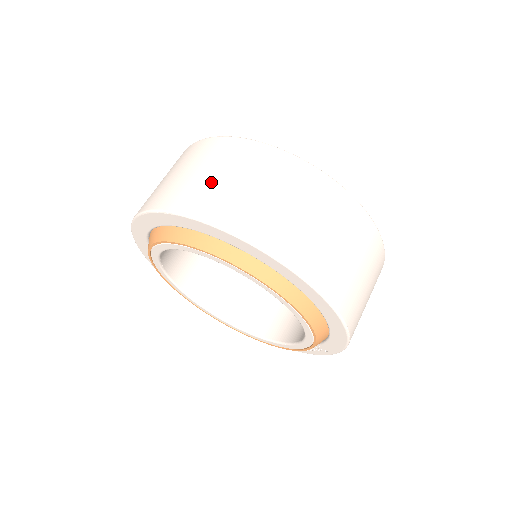
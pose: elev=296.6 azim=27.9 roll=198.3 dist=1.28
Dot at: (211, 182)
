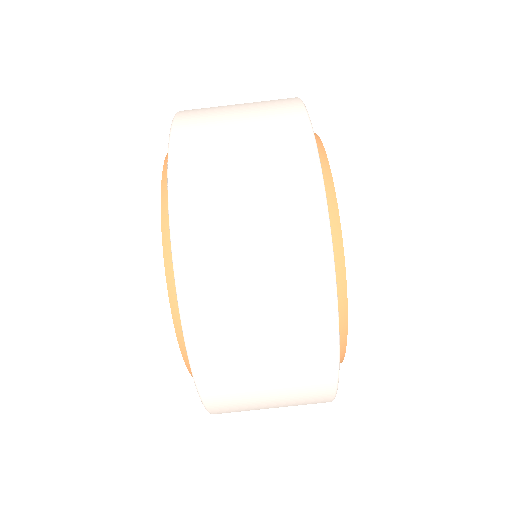
Dot at: (234, 225)
